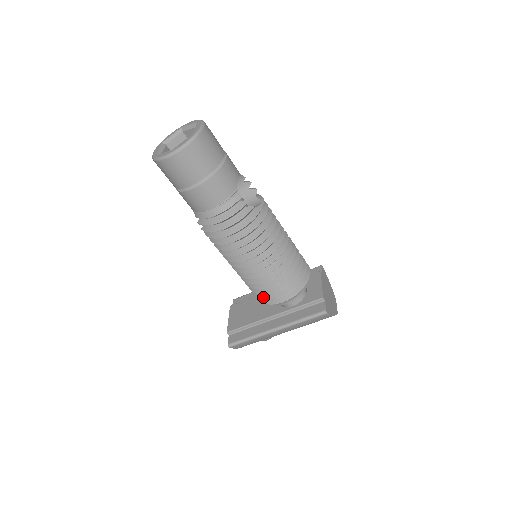
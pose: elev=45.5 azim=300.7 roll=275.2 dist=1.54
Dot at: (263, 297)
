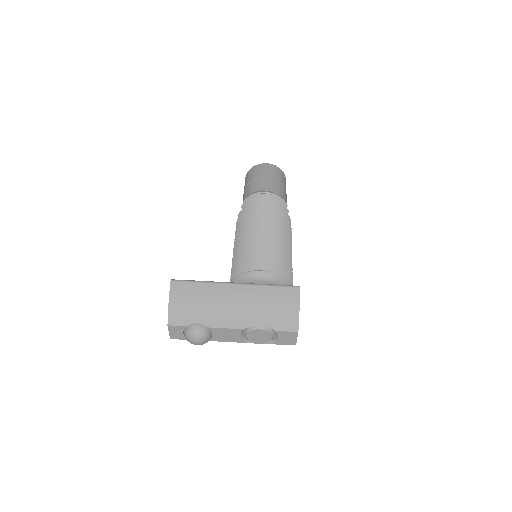
Dot at: (246, 260)
